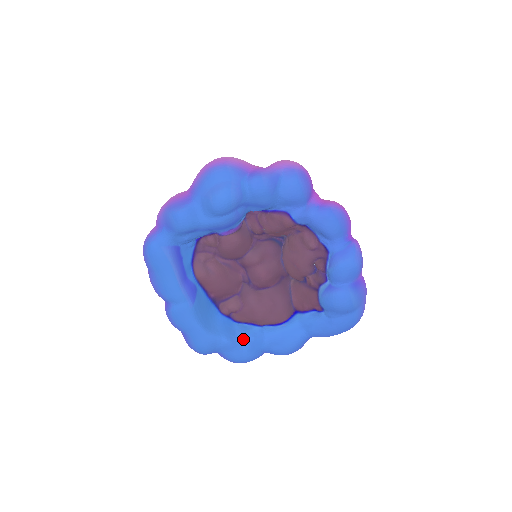
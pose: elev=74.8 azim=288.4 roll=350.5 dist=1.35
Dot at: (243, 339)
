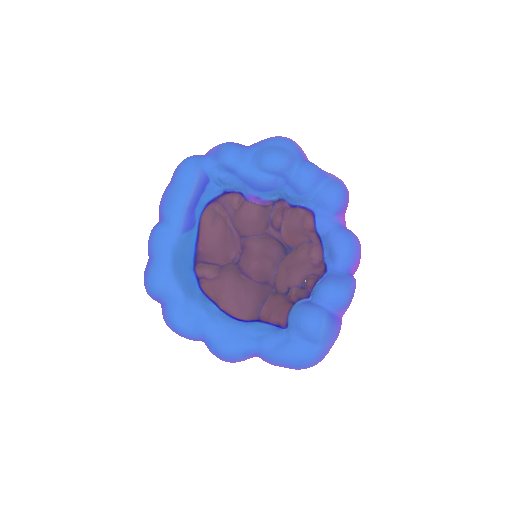
Dot at: (196, 304)
